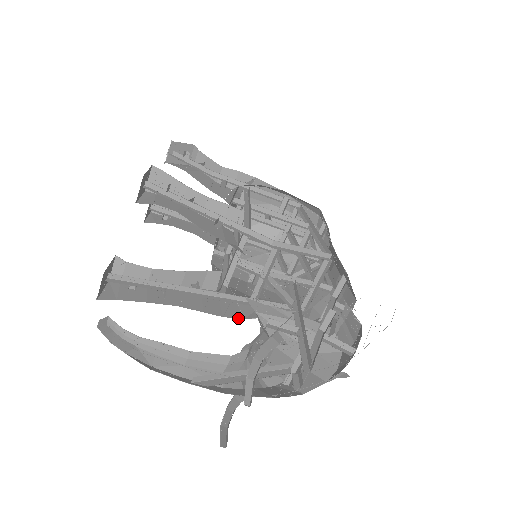
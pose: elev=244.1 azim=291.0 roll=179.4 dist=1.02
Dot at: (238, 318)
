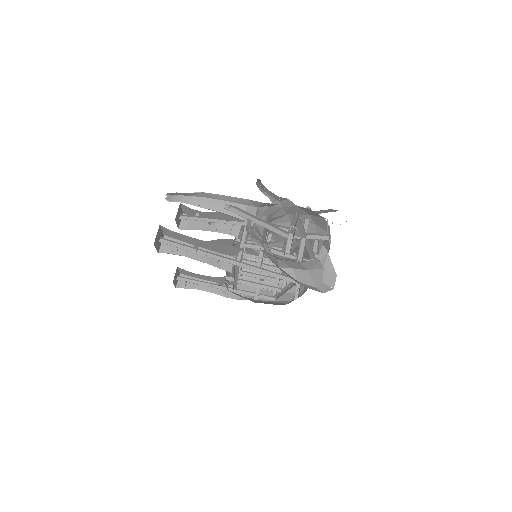
Dot at: occluded
